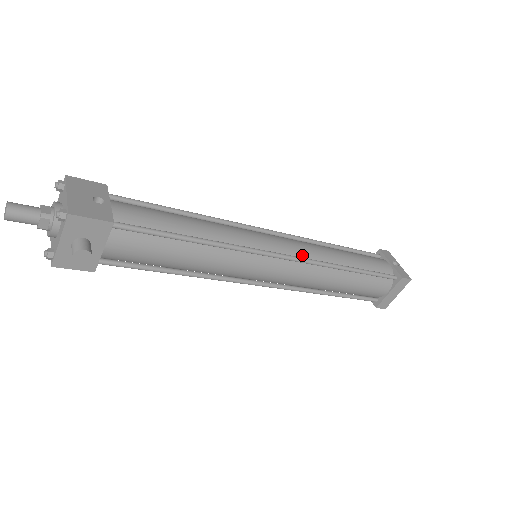
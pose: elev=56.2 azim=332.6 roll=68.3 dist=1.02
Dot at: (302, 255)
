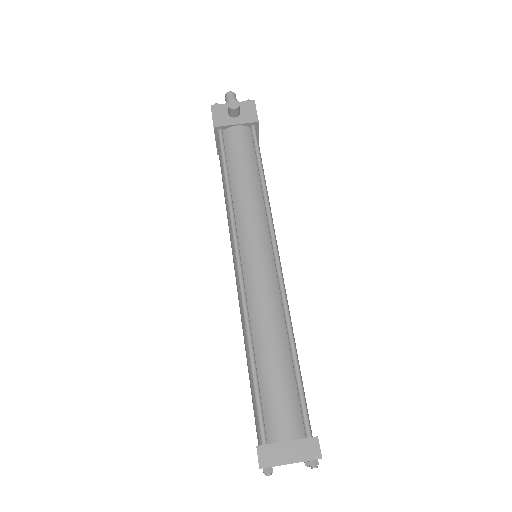
Dot at: occluded
